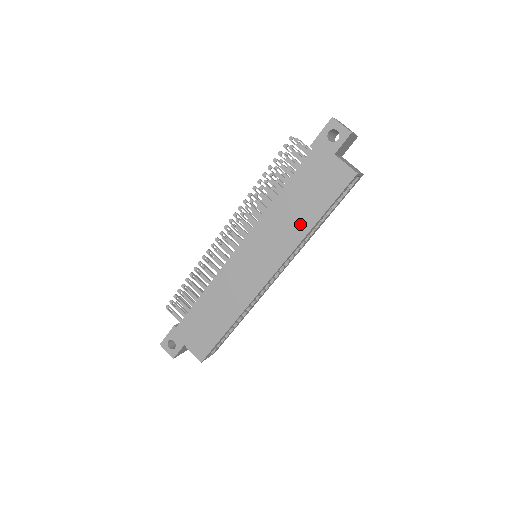
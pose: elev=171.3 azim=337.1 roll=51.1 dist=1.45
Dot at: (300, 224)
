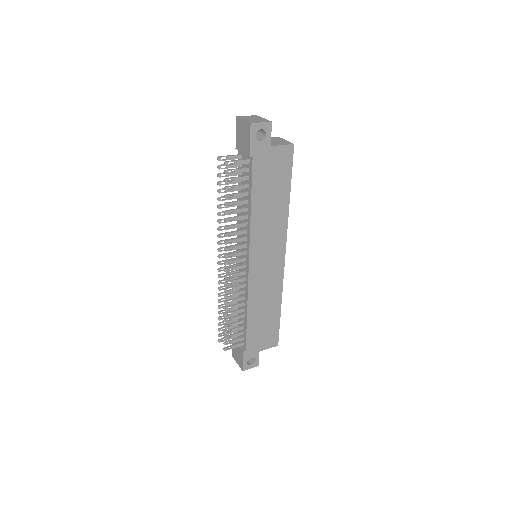
Dot at: (280, 210)
